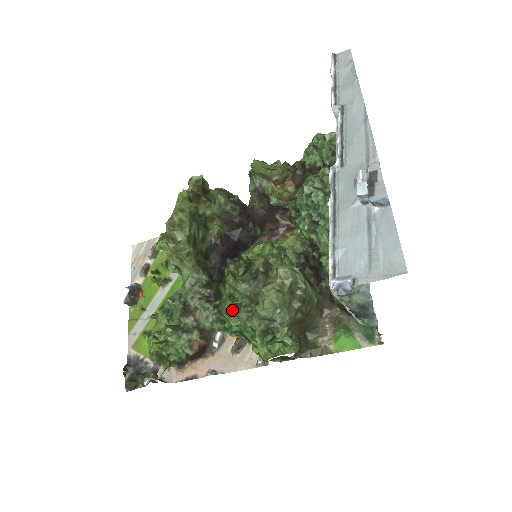
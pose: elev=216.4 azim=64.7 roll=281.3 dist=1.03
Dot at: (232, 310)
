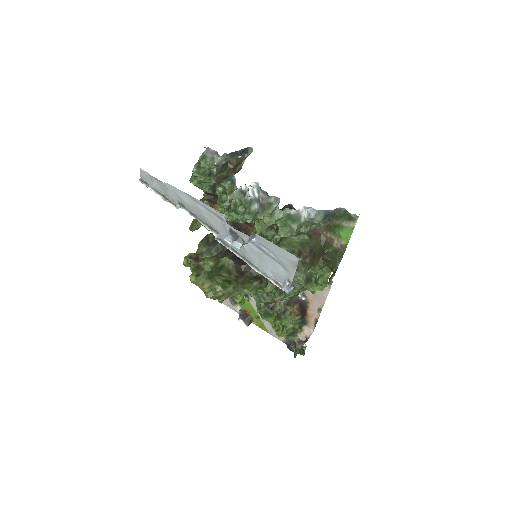
Dot at: (282, 295)
